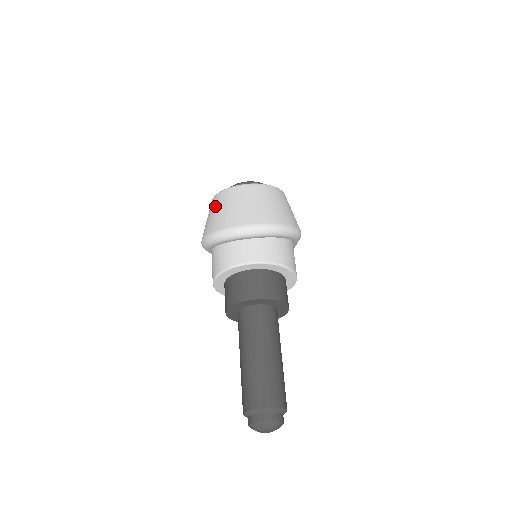
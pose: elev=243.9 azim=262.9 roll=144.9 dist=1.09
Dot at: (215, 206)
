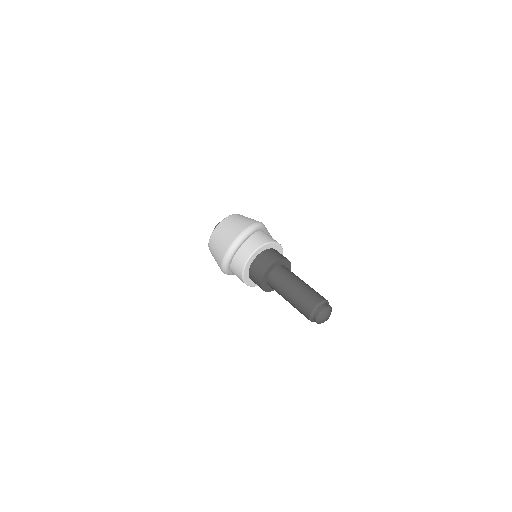
Dot at: (212, 250)
